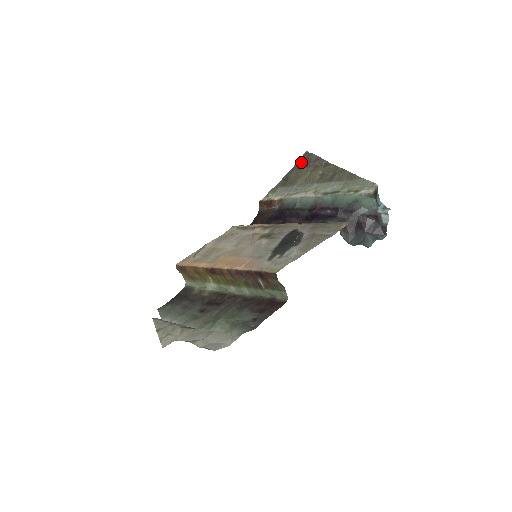
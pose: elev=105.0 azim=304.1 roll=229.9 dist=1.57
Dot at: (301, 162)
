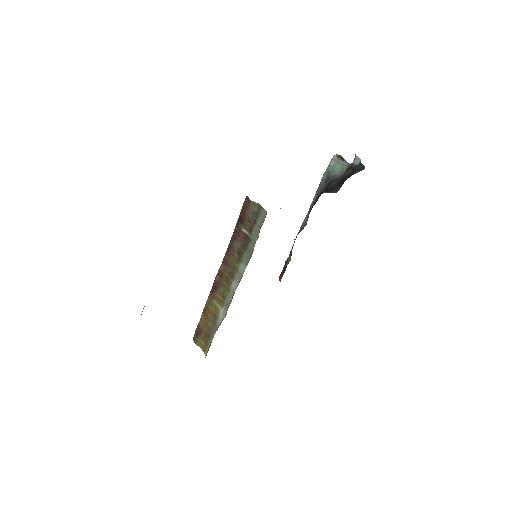
Dot at: occluded
